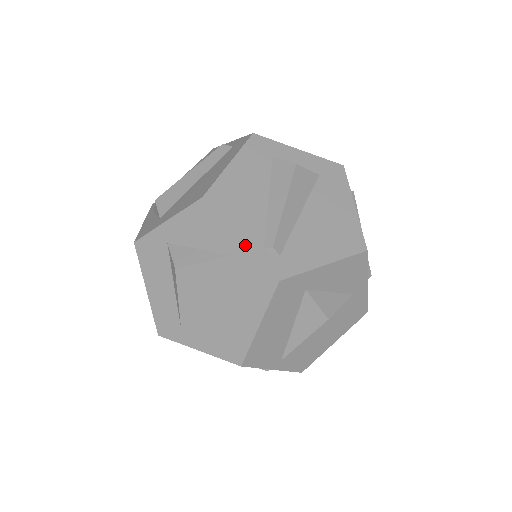
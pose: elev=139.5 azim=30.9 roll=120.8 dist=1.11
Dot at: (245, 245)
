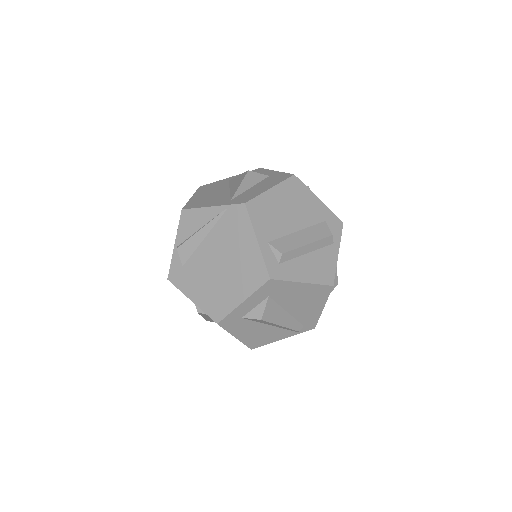
Dot at: occluded
